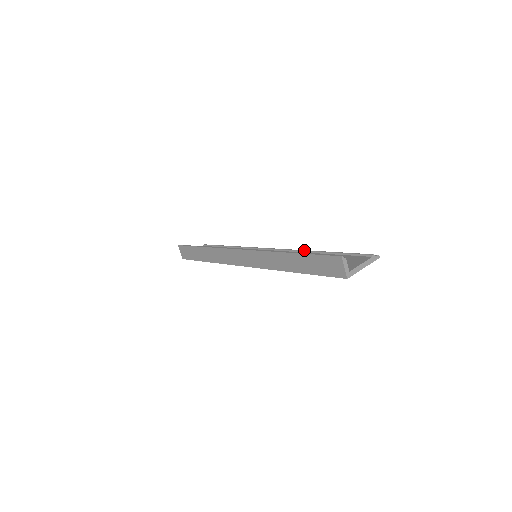
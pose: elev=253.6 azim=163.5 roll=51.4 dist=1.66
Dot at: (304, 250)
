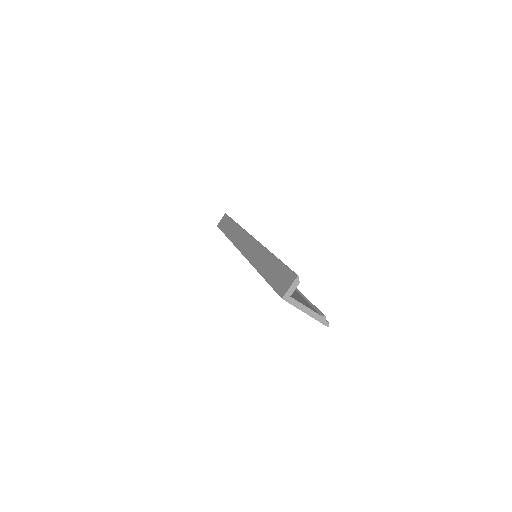
Dot at: occluded
